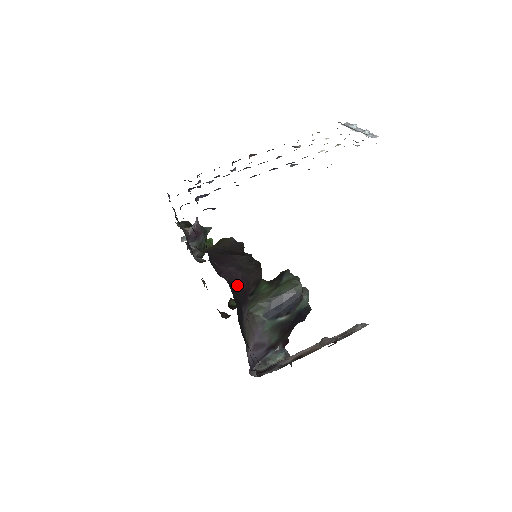
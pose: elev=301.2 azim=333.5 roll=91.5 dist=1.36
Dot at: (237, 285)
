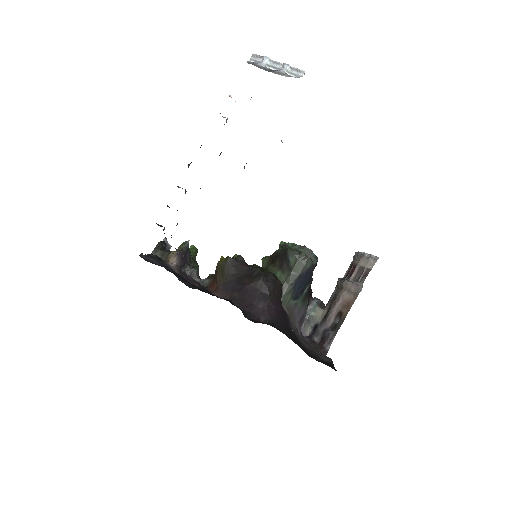
Dot at: (276, 315)
